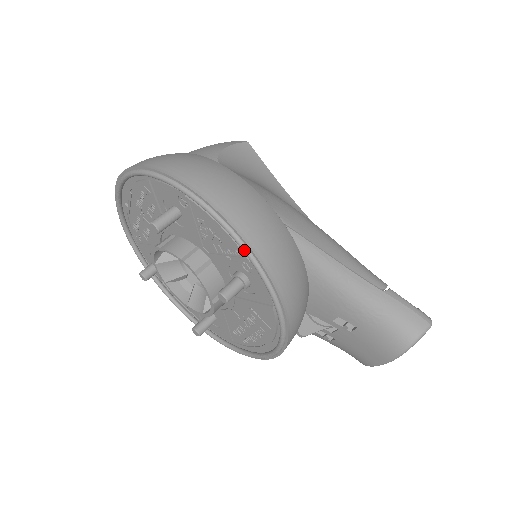
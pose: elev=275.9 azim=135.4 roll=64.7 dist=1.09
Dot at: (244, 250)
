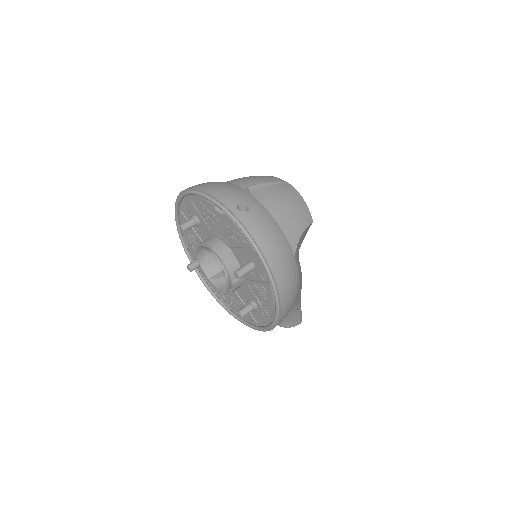
Dot at: (274, 322)
